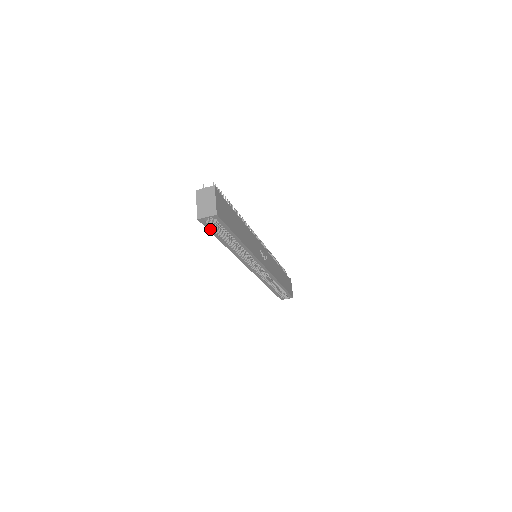
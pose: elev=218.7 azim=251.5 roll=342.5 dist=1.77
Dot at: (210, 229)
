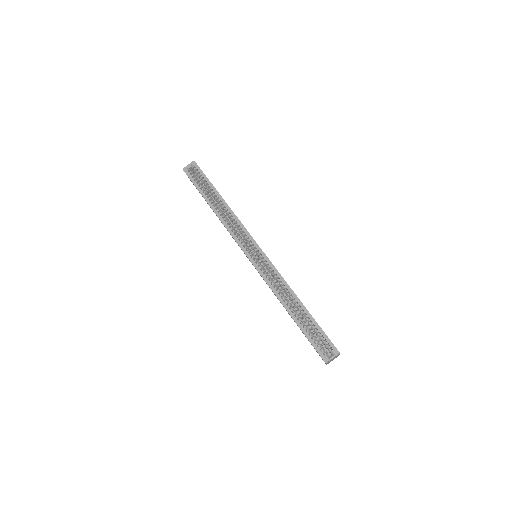
Dot at: (193, 182)
